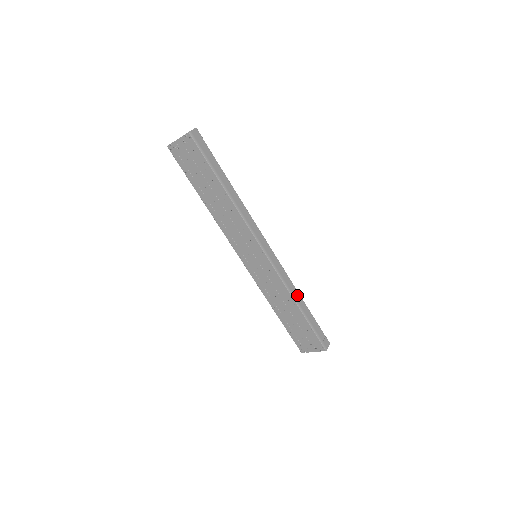
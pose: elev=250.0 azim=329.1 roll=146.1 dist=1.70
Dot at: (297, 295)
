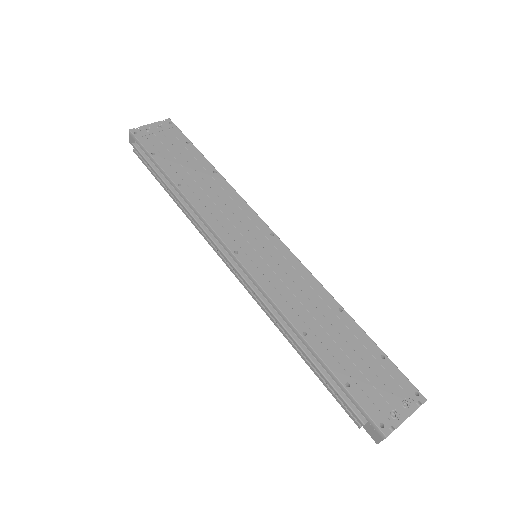
Dot at: occluded
